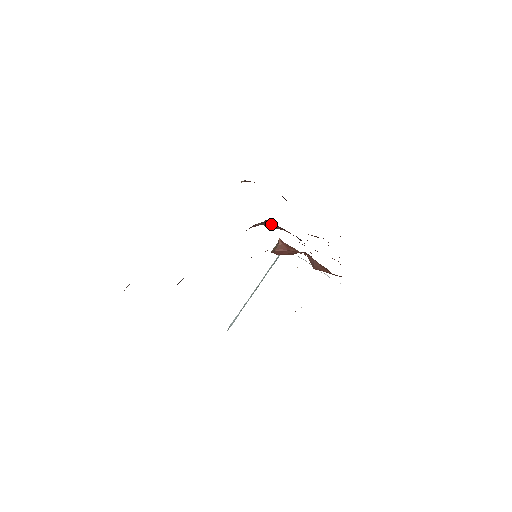
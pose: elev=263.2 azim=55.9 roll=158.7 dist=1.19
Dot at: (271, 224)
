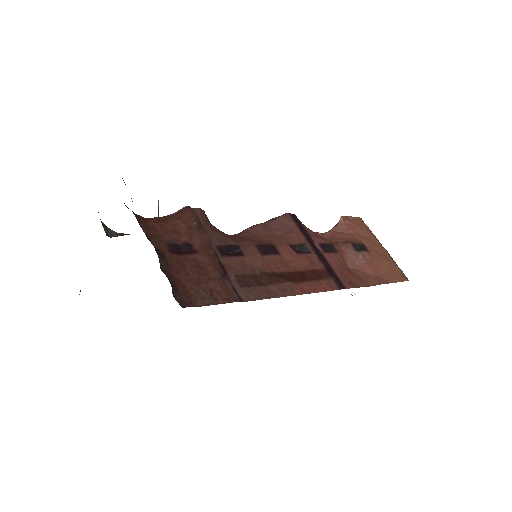
Dot at: (277, 224)
